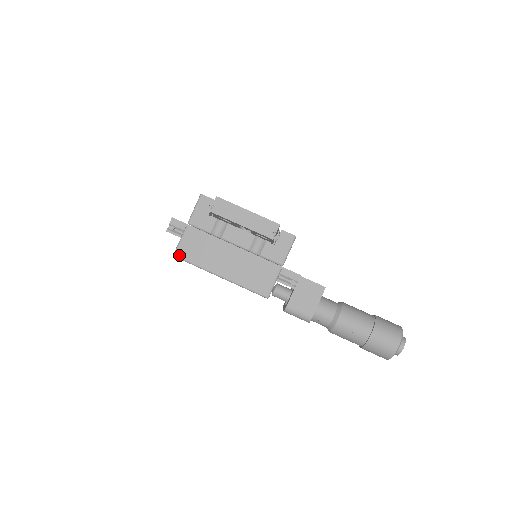
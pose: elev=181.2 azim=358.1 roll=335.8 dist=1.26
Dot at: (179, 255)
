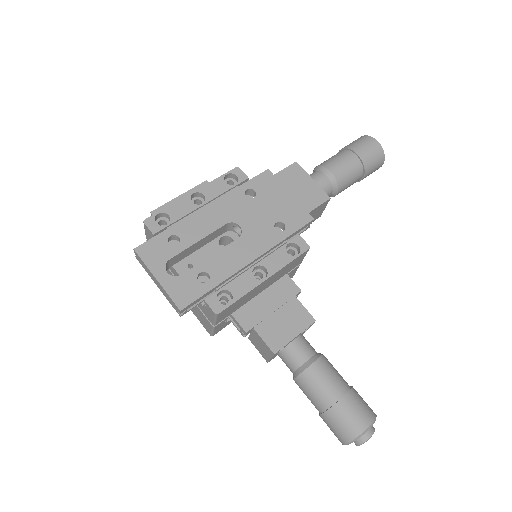
Dot at: occluded
